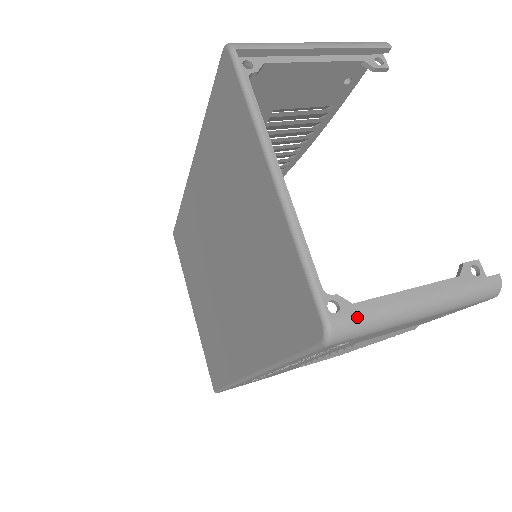
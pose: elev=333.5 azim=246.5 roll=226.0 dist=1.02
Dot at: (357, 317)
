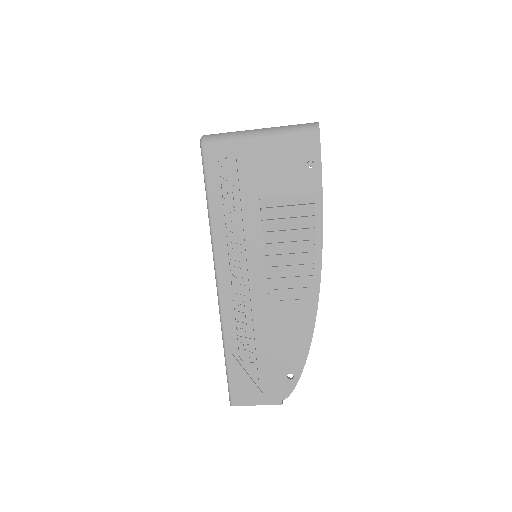
Dot at: (218, 134)
